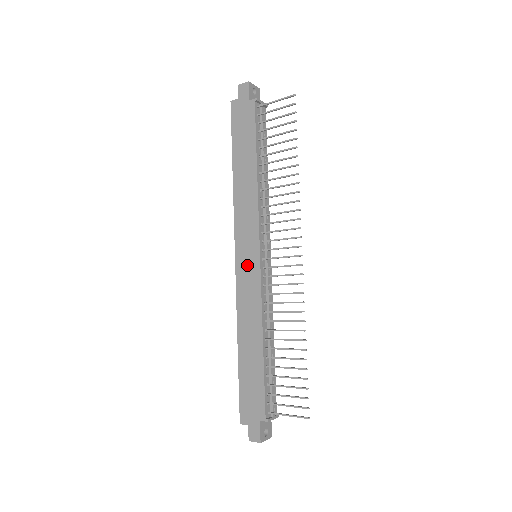
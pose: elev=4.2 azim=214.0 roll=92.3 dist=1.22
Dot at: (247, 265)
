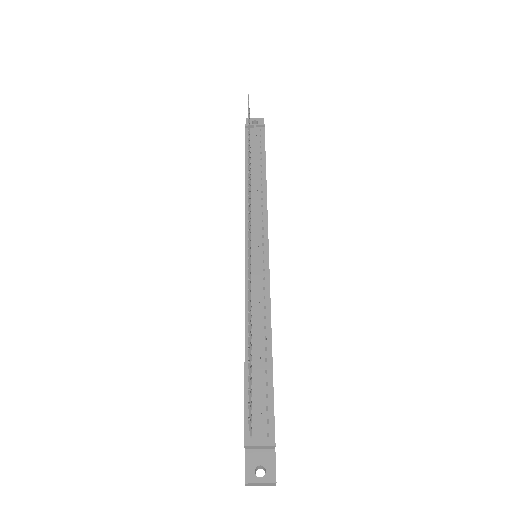
Dot at: occluded
